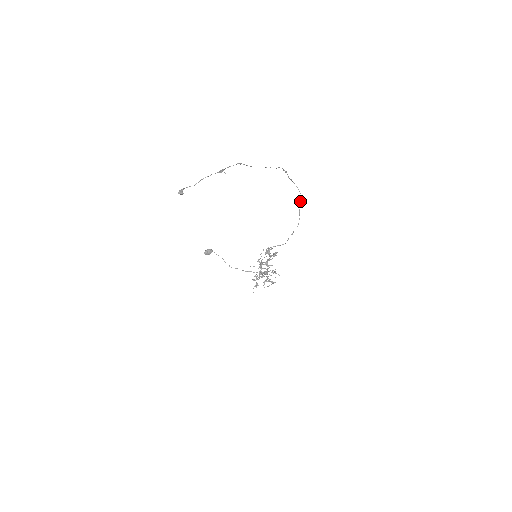
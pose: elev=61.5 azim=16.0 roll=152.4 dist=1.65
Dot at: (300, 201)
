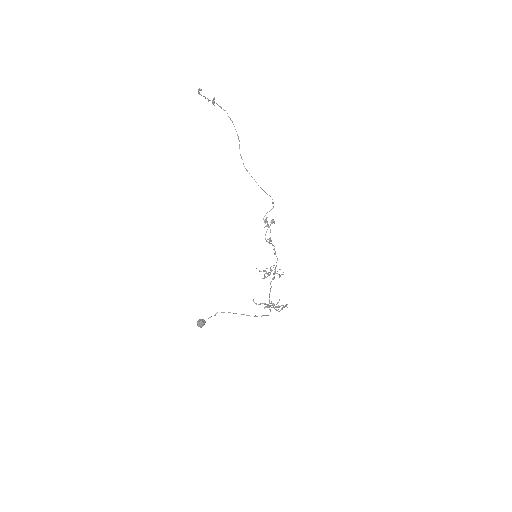
Dot at: (261, 188)
